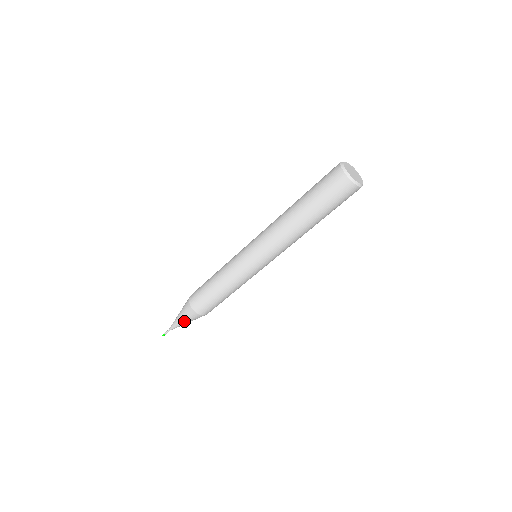
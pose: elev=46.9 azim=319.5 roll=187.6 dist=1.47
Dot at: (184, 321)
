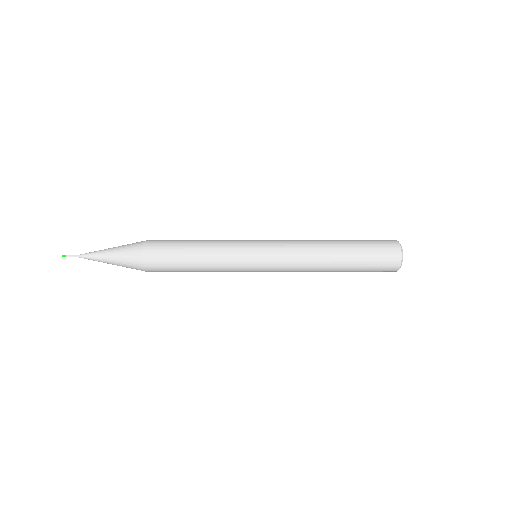
Dot at: (114, 262)
